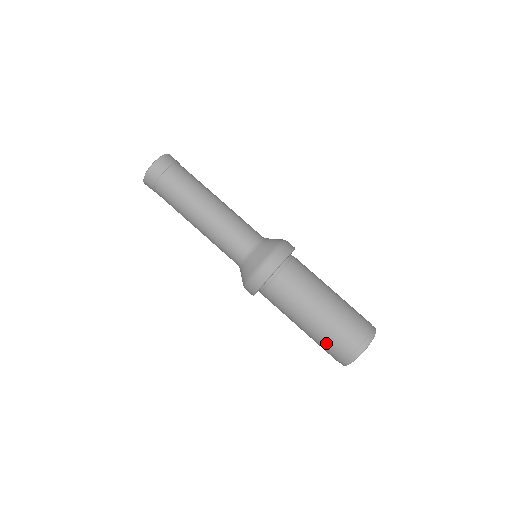
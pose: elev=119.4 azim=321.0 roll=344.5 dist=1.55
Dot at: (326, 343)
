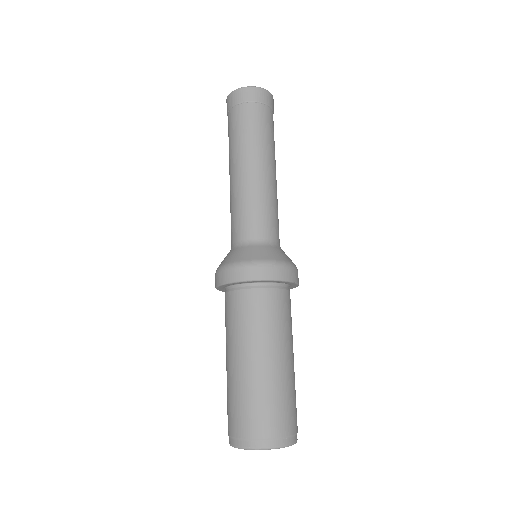
Dot at: (229, 401)
